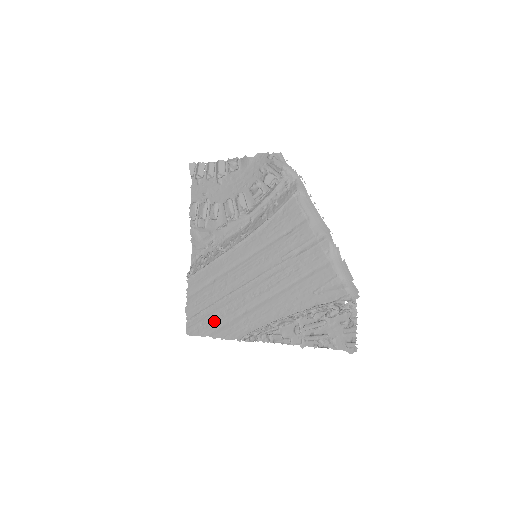
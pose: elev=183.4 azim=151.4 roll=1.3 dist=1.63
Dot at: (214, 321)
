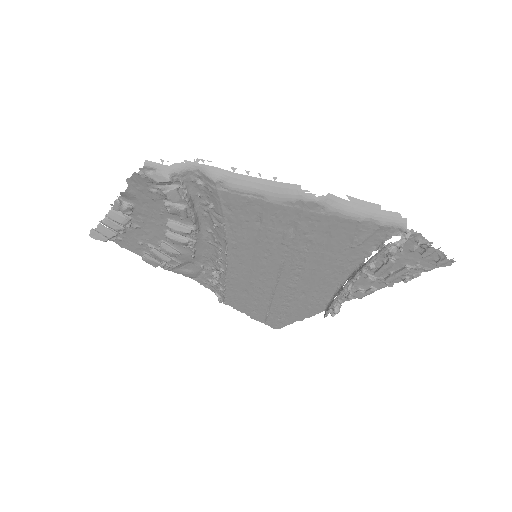
Dot at: (286, 313)
